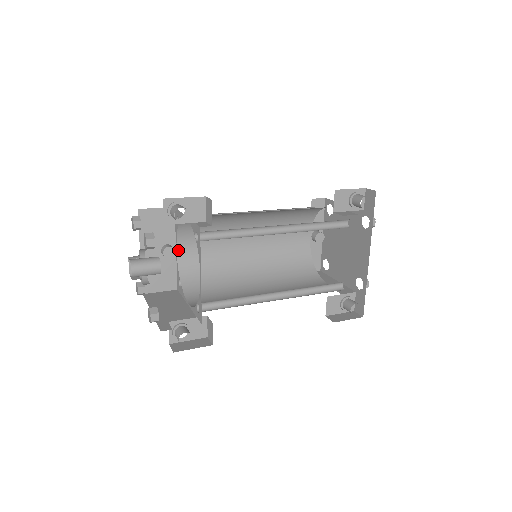
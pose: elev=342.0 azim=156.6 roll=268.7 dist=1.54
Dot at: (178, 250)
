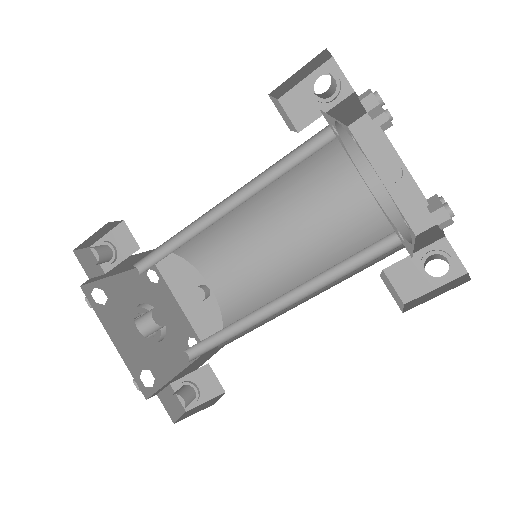
Dot at: (212, 287)
